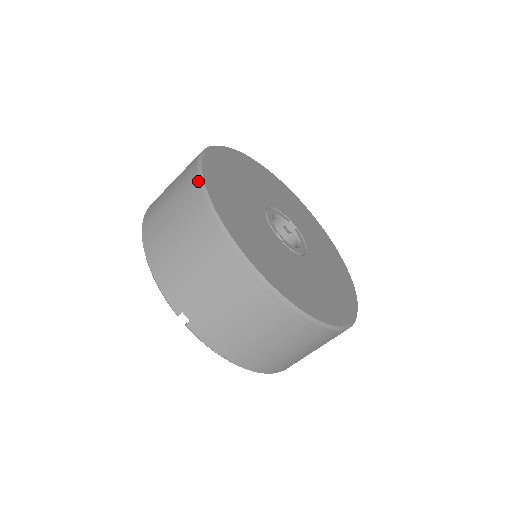
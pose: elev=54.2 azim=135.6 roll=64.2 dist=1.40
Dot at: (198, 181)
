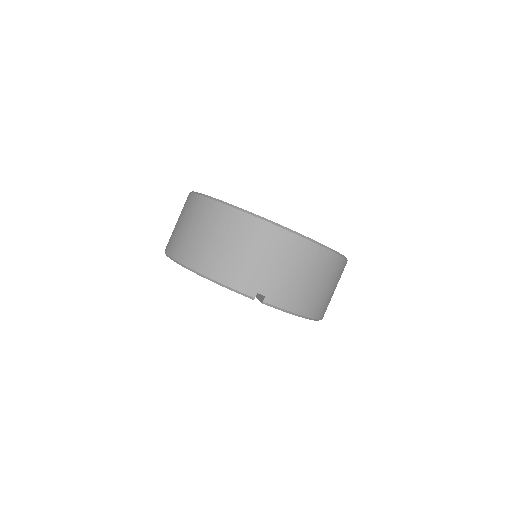
Dot at: (217, 202)
